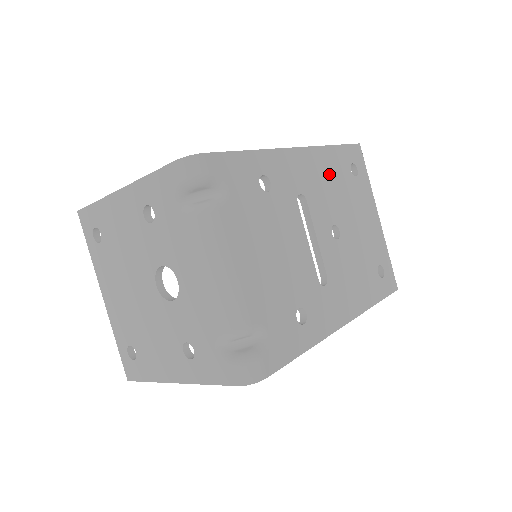
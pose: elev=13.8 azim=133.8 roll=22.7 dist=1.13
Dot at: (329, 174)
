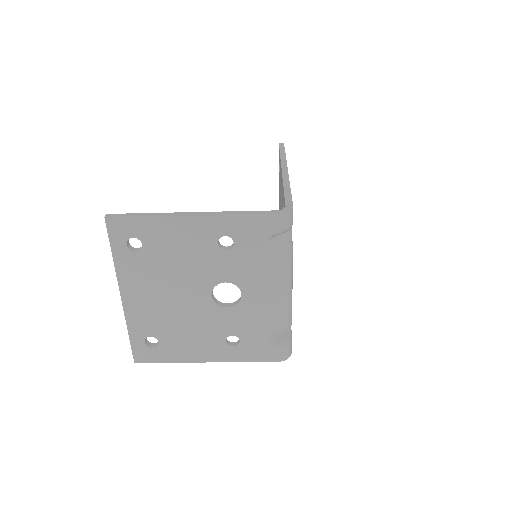
Dot at: occluded
